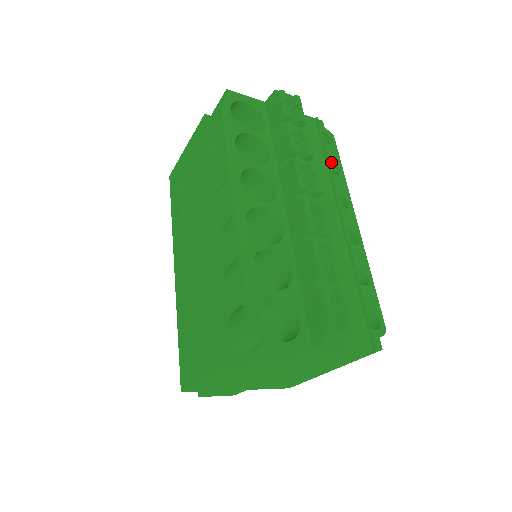
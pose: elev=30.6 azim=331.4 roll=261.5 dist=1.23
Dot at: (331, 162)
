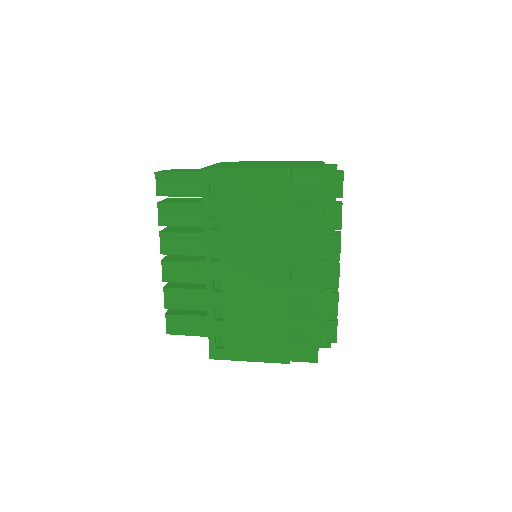
Dot at: occluded
